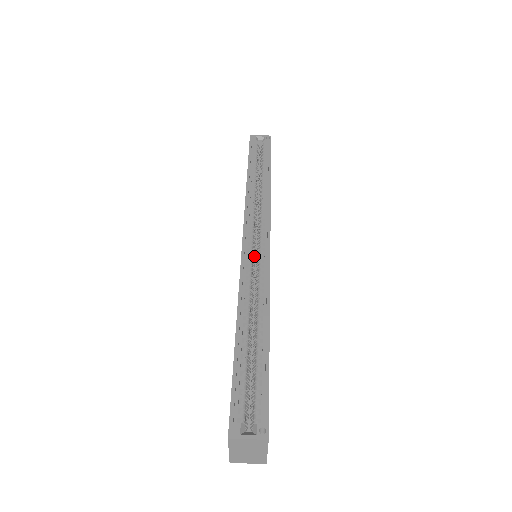
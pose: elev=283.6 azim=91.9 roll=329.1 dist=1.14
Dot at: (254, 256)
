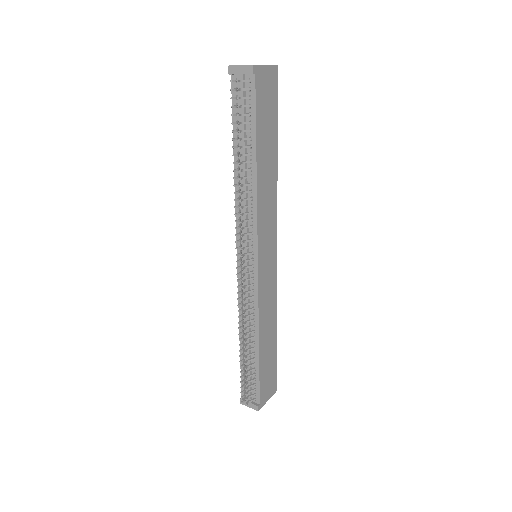
Dot at: occluded
